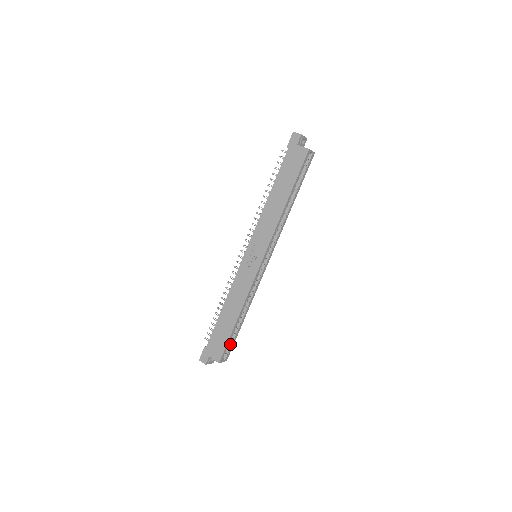
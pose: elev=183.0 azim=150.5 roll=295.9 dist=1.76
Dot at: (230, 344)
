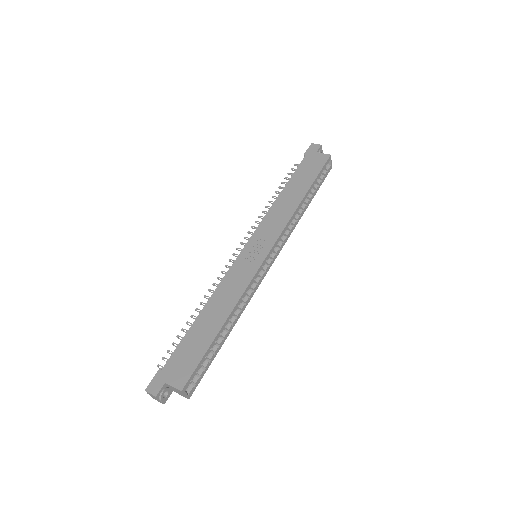
Dot at: (201, 368)
